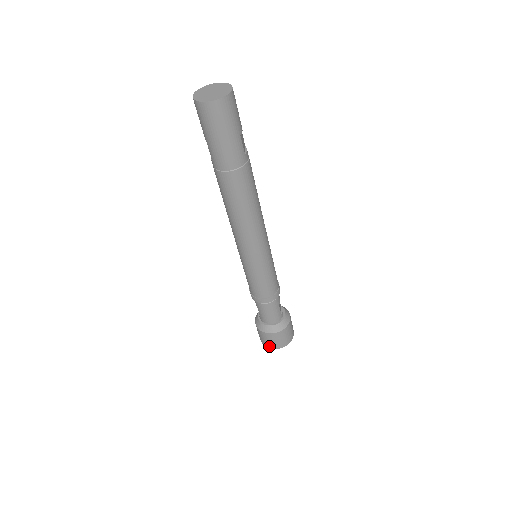
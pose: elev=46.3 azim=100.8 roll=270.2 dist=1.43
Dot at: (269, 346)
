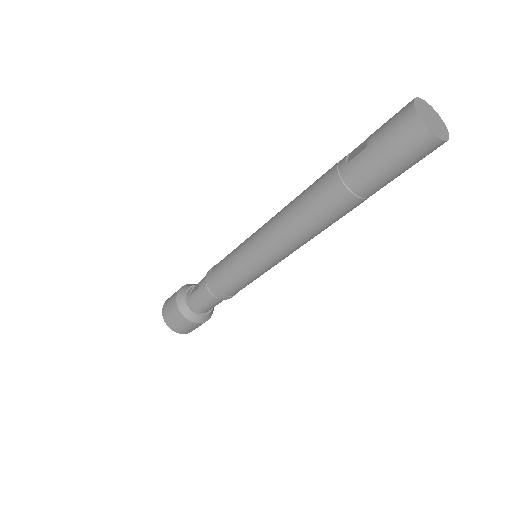
Dot at: (168, 322)
